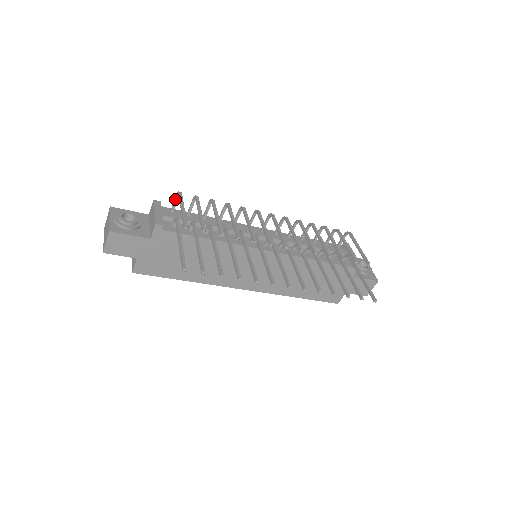
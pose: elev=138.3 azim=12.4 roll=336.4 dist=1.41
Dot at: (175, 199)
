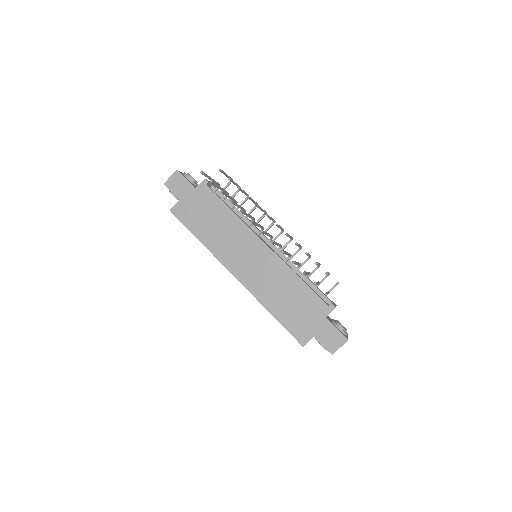
Dot at: (226, 185)
